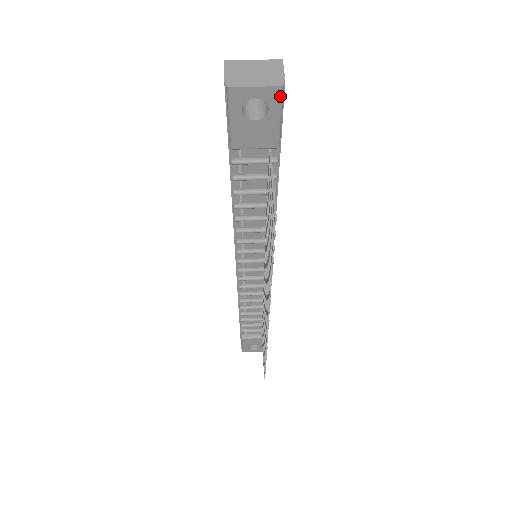
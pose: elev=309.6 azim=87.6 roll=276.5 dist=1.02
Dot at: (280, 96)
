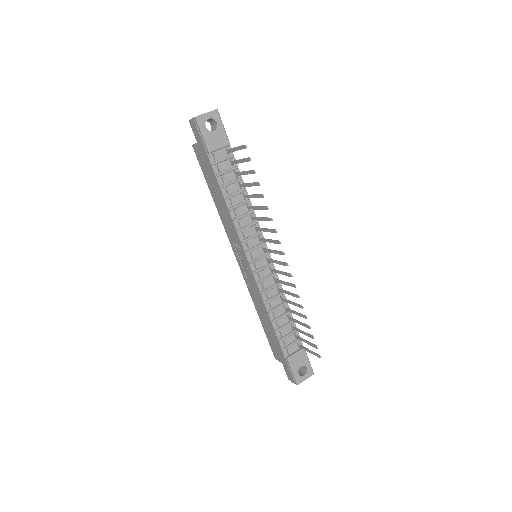
Dot at: (218, 114)
